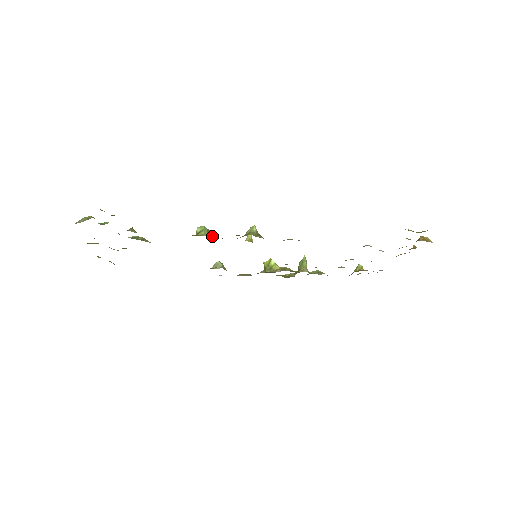
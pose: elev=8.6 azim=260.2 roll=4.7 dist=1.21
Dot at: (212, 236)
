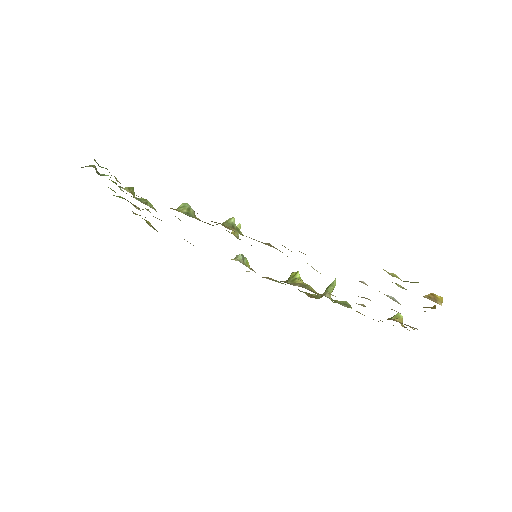
Dot at: (190, 215)
